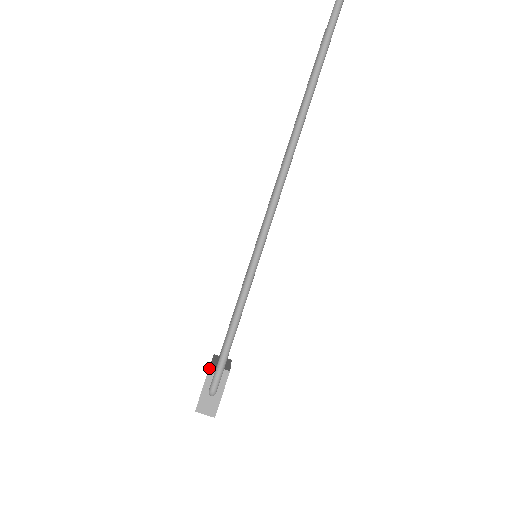
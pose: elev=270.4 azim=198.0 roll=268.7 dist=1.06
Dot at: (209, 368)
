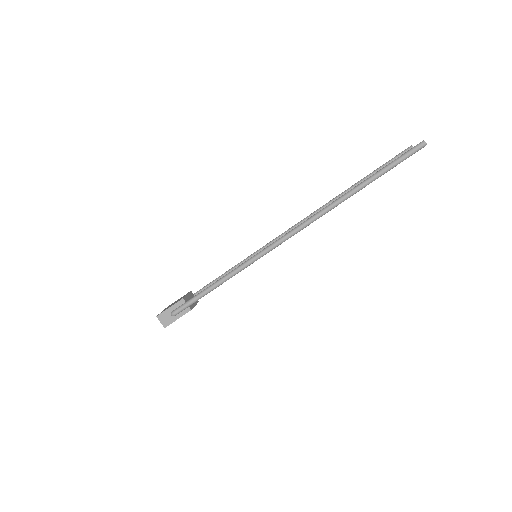
Dot at: (181, 299)
